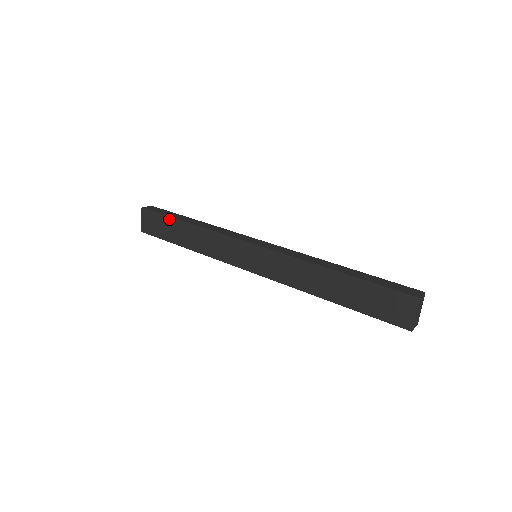
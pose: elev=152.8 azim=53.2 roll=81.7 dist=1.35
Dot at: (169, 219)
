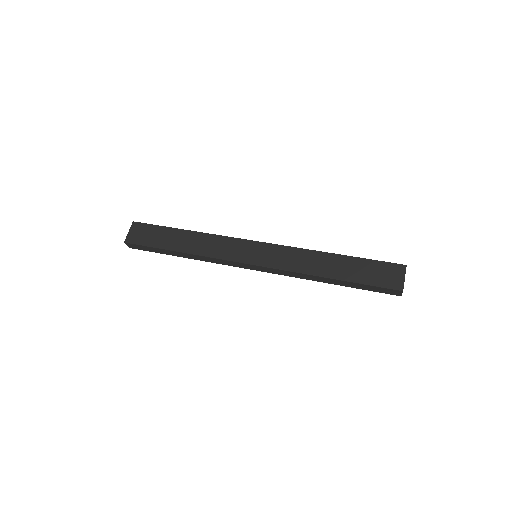
Dot at: (166, 228)
